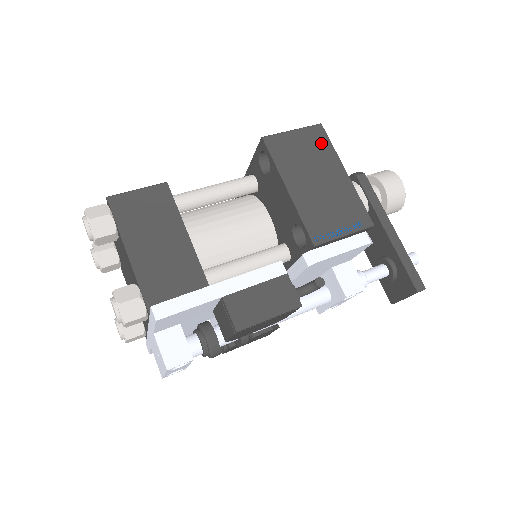
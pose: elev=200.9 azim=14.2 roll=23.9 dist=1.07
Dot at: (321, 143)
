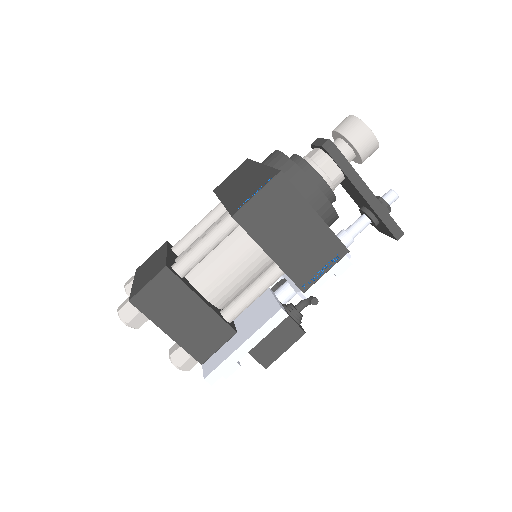
Dot at: (286, 194)
